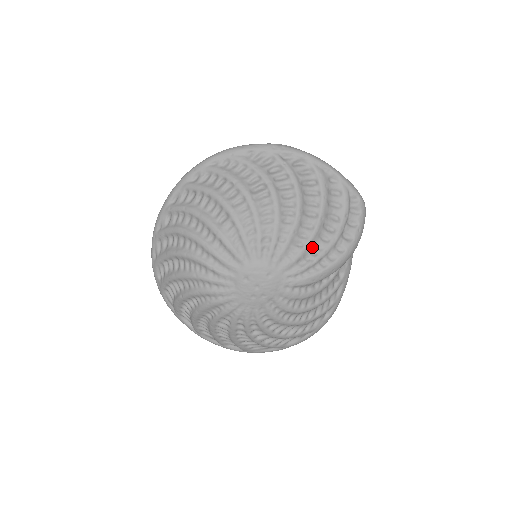
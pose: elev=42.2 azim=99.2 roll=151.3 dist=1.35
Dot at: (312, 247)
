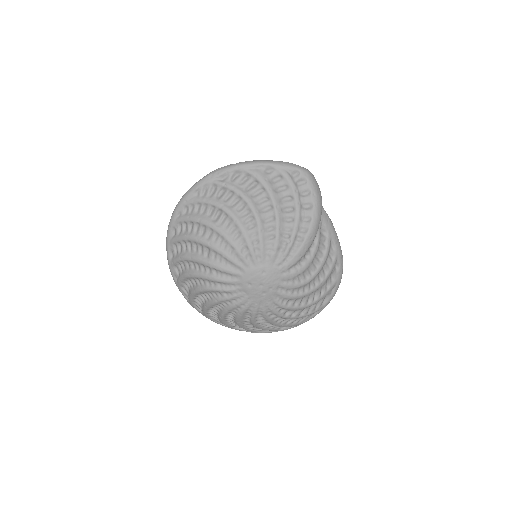
Dot at: (283, 233)
